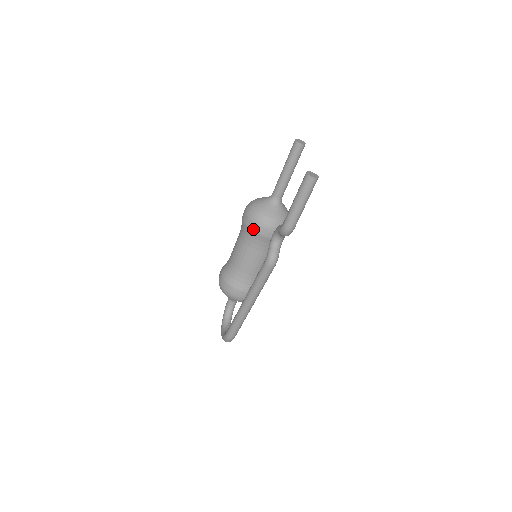
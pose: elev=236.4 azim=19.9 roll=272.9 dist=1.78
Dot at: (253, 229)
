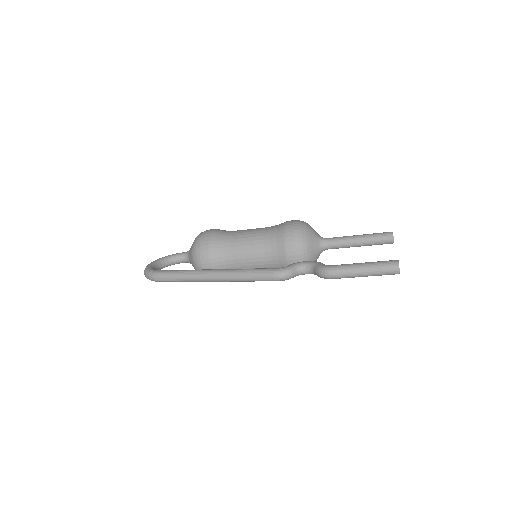
Dot at: (286, 239)
